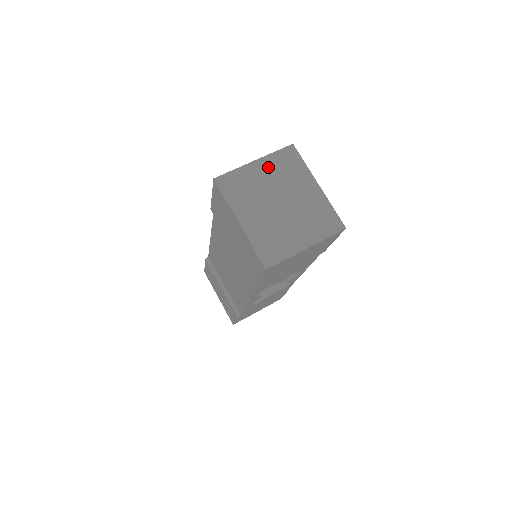
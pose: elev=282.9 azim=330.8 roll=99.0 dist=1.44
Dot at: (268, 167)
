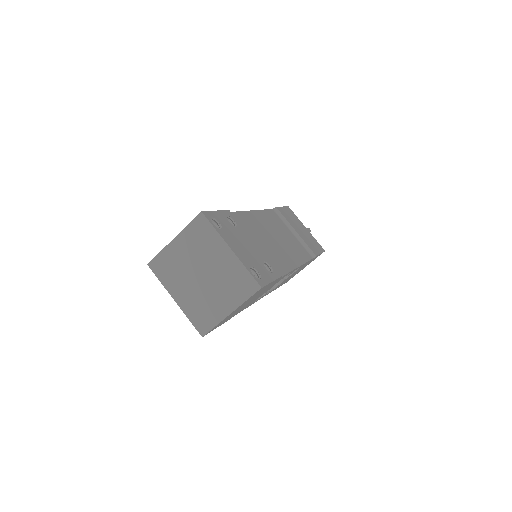
Dot at: (185, 242)
